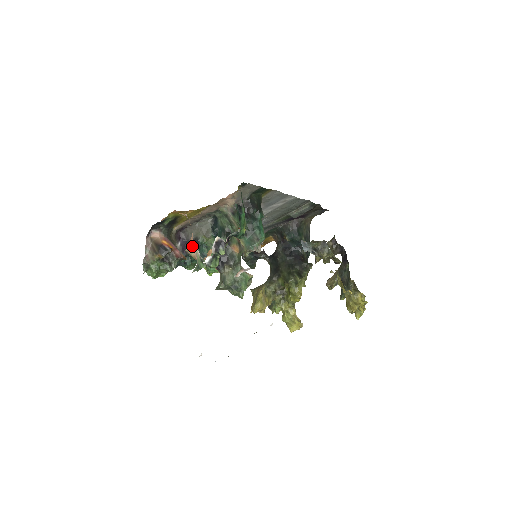
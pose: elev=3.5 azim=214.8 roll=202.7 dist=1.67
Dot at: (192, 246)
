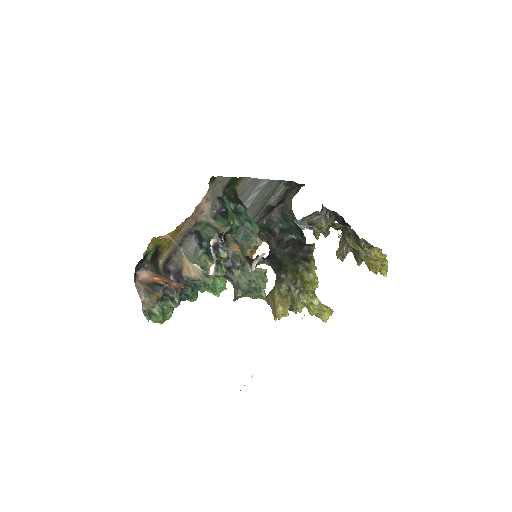
Dot at: (188, 267)
